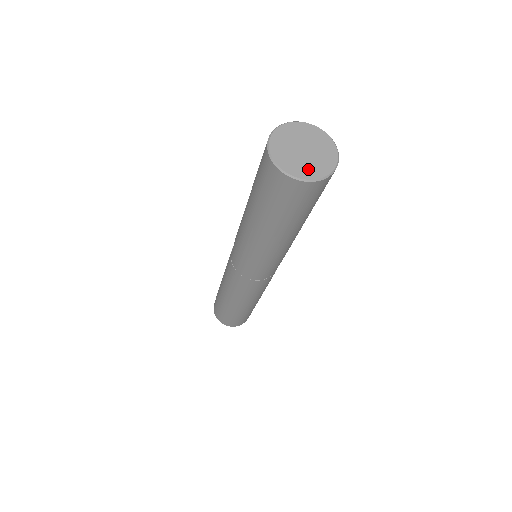
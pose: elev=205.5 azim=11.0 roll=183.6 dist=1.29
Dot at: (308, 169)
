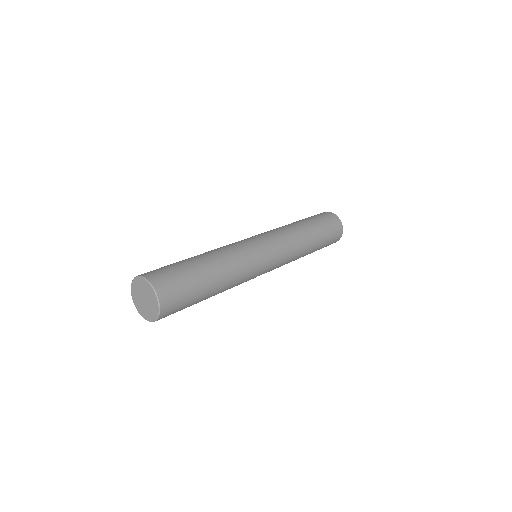
Dot at: (151, 313)
